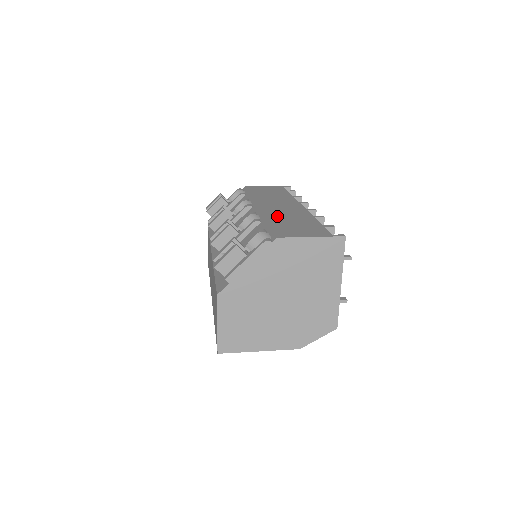
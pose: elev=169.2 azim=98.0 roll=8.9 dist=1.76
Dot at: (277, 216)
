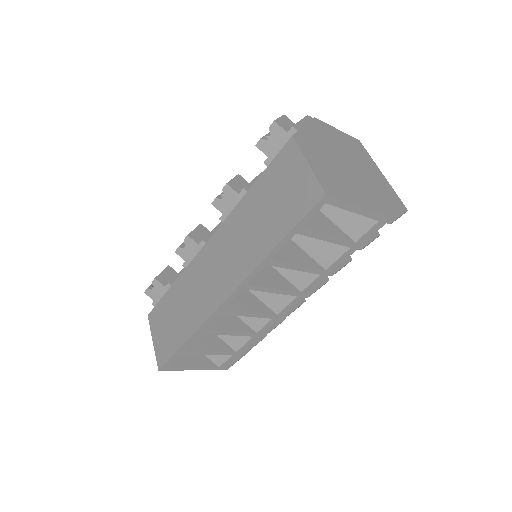
Dot at: occluded
